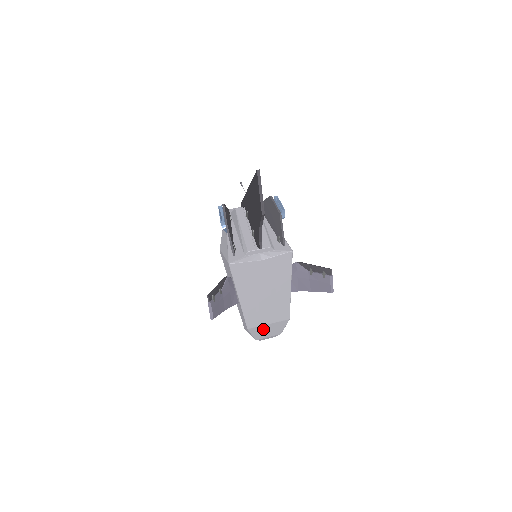
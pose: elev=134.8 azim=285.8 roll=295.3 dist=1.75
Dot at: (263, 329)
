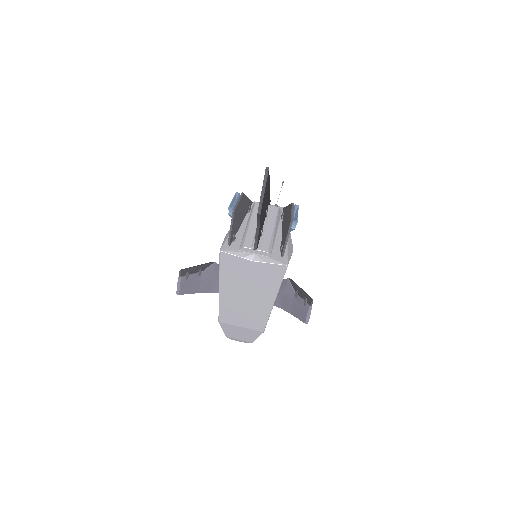
Dot at: (235, 329)
